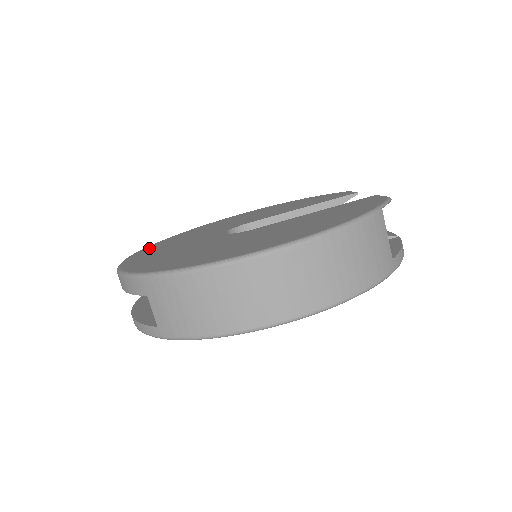
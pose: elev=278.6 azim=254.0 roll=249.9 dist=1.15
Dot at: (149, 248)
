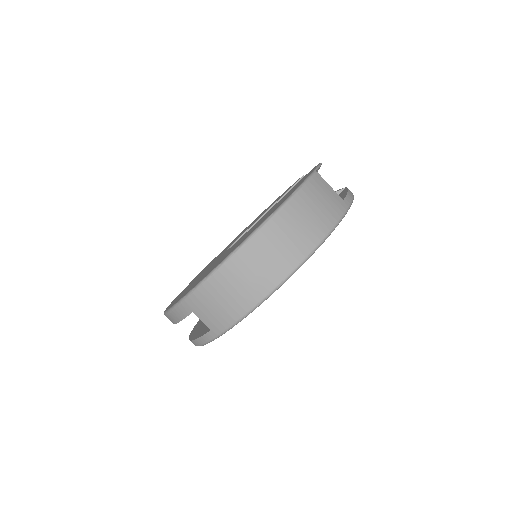
Dot at: (179, 294)
